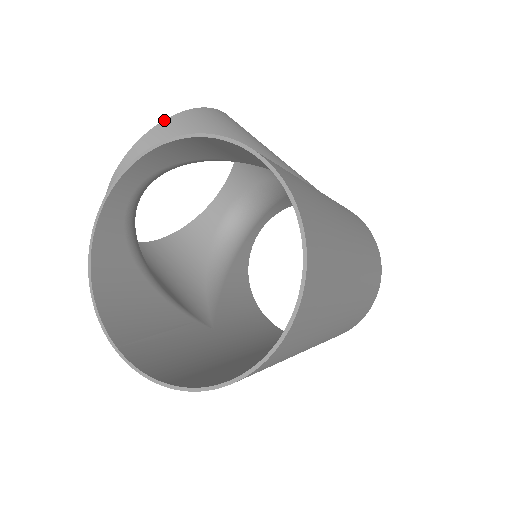
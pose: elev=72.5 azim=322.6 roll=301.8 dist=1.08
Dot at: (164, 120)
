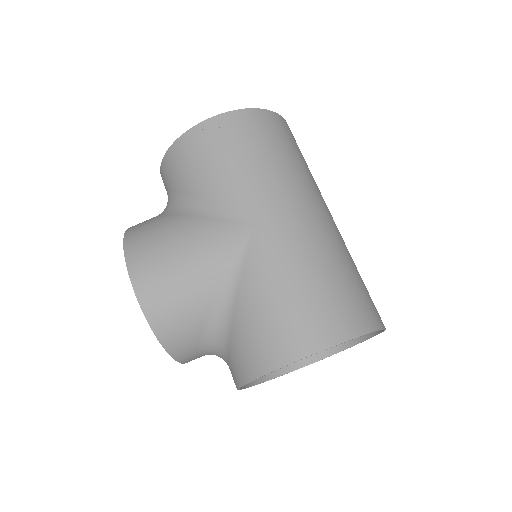
Dot at: (163, 347)
